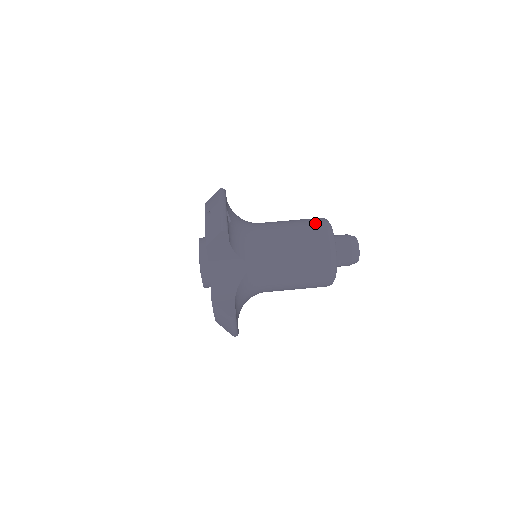
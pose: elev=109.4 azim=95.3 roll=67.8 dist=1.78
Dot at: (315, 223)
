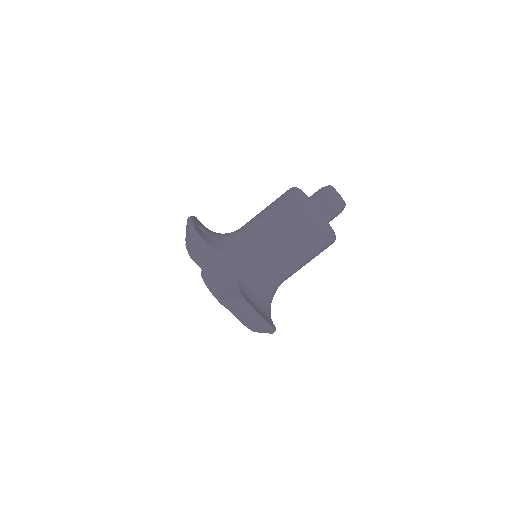
Dot at: (282, 194)
